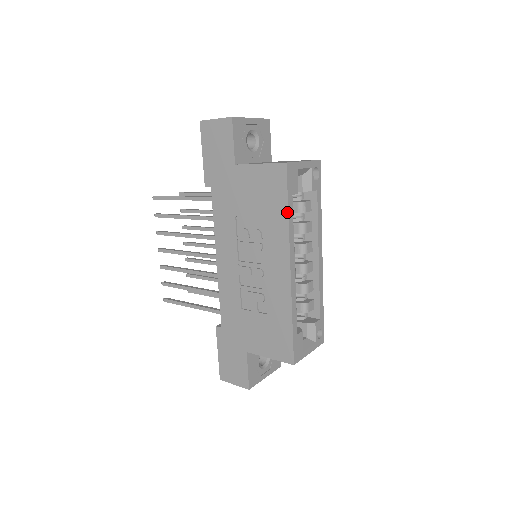
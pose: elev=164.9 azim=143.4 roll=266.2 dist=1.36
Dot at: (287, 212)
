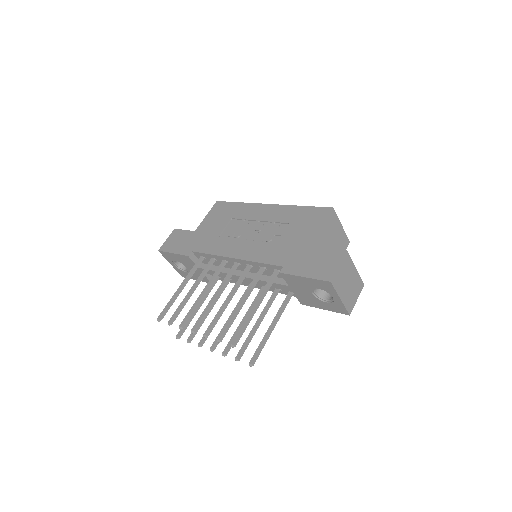
Dot at: (238, 203)
